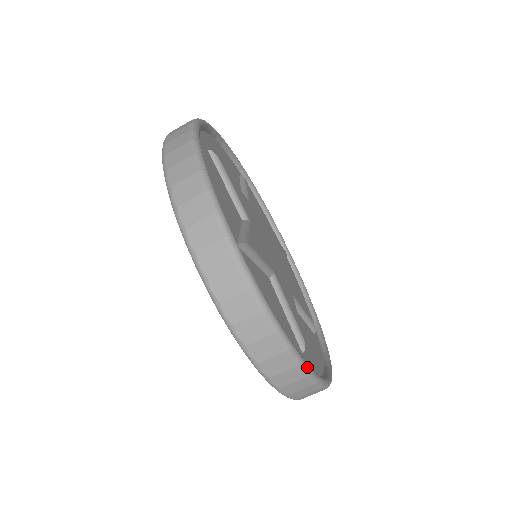
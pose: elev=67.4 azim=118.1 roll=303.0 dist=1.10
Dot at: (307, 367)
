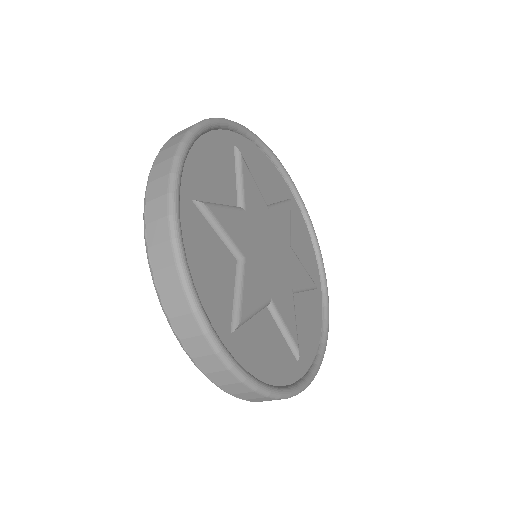
Dot at: occluded
